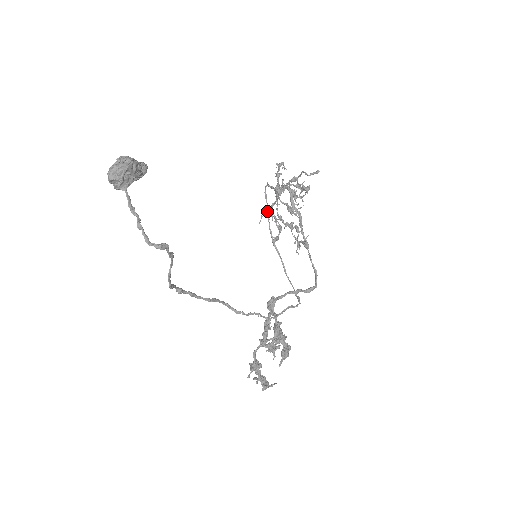
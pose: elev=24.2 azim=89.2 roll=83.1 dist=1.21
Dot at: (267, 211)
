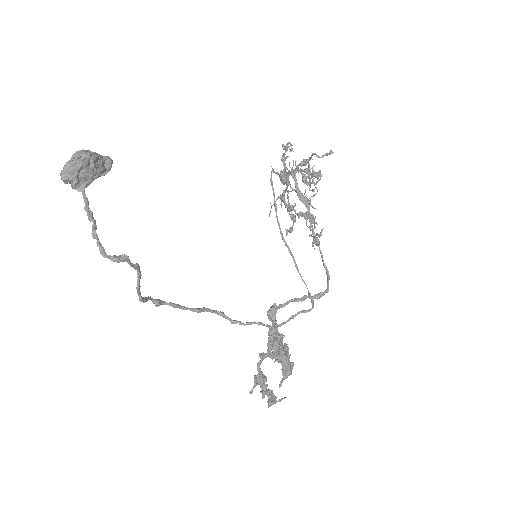
Dot at: (274, 201)
